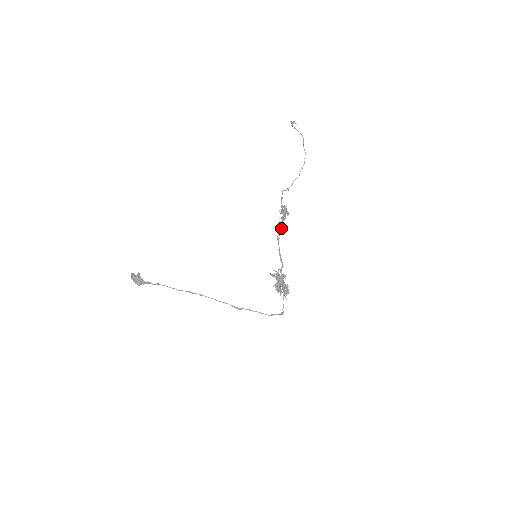
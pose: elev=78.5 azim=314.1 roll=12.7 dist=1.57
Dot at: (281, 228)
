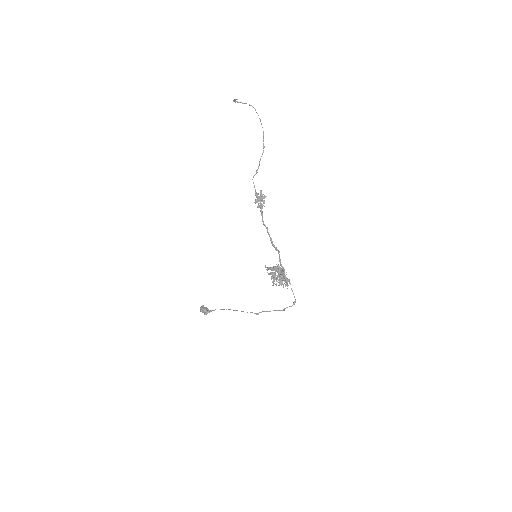
Dot at: (262, 218)
